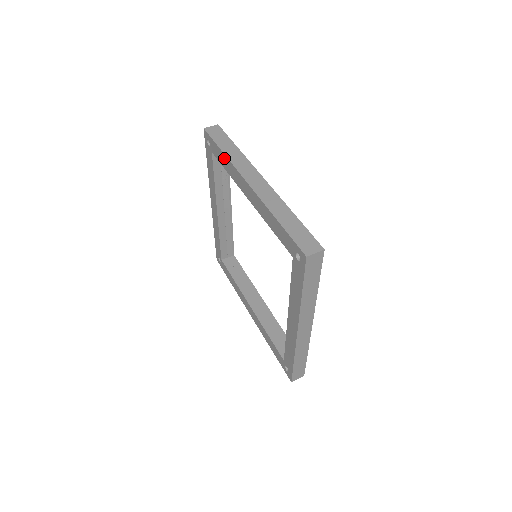
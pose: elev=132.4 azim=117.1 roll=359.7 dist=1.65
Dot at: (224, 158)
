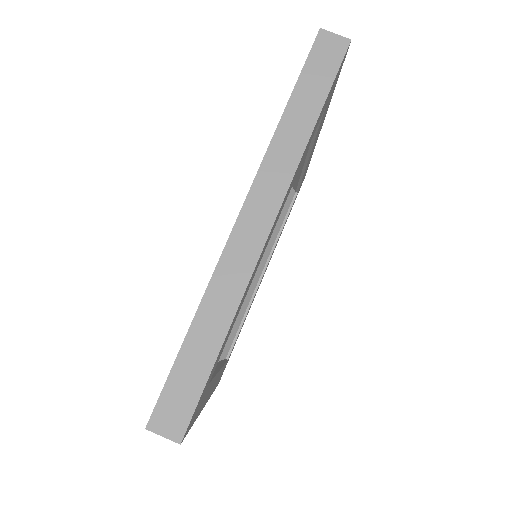
Dot at: (279, 123)
